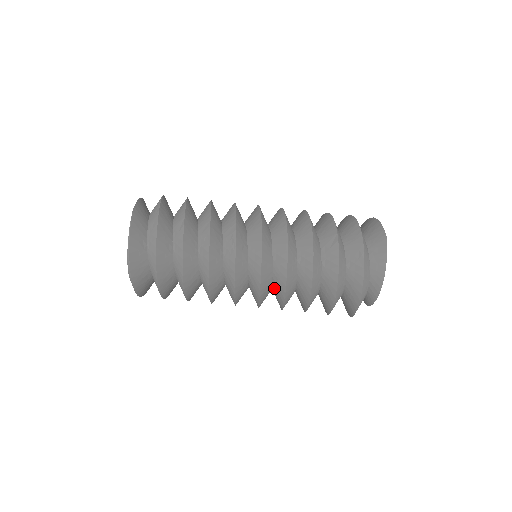
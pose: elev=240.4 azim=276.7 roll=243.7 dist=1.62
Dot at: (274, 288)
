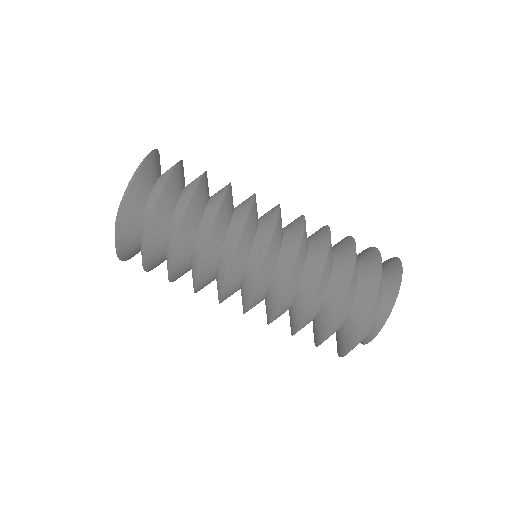
Dot at: (277, 271)
